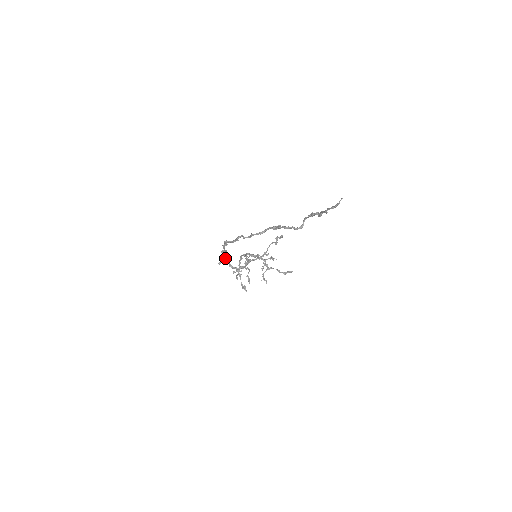
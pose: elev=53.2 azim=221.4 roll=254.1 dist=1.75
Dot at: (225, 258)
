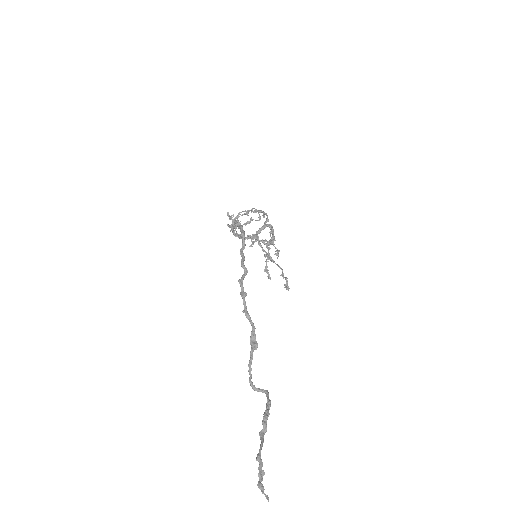
Dot at: occluded
